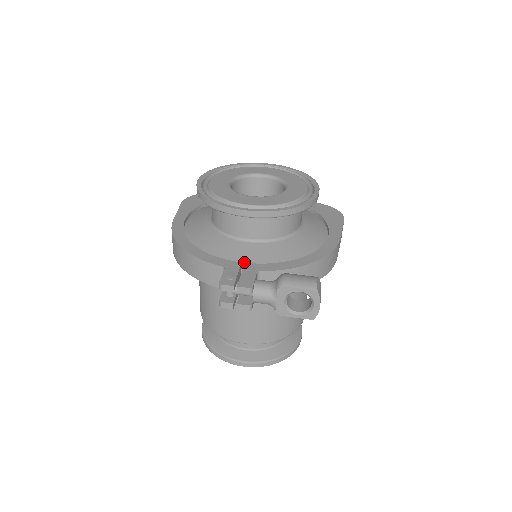
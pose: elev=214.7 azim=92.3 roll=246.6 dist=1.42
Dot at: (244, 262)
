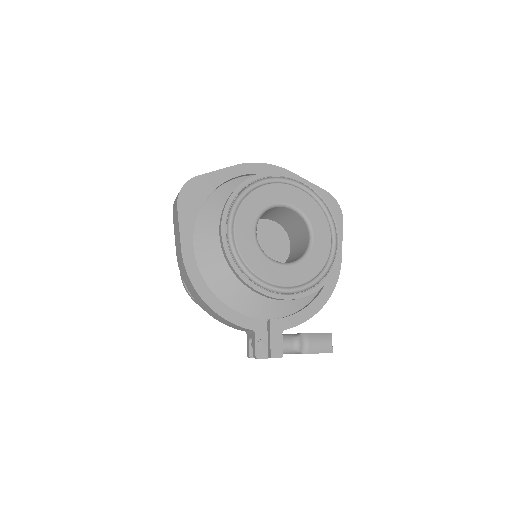
Dot at: (267, 315)
